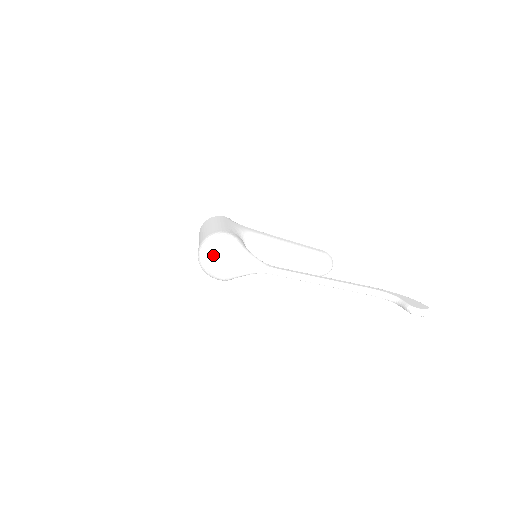
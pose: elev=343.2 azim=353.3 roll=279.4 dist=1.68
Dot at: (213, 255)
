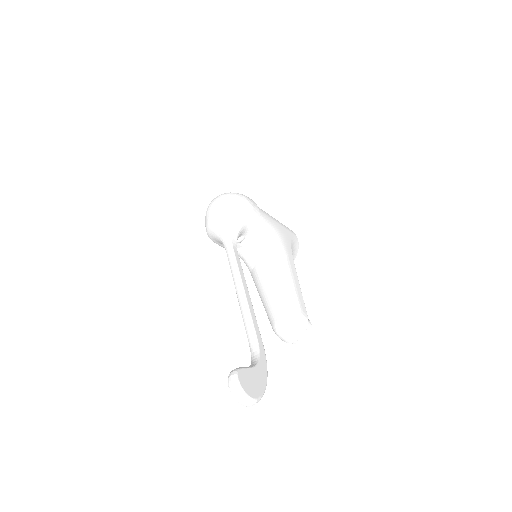
Dot at: (219, 199)
